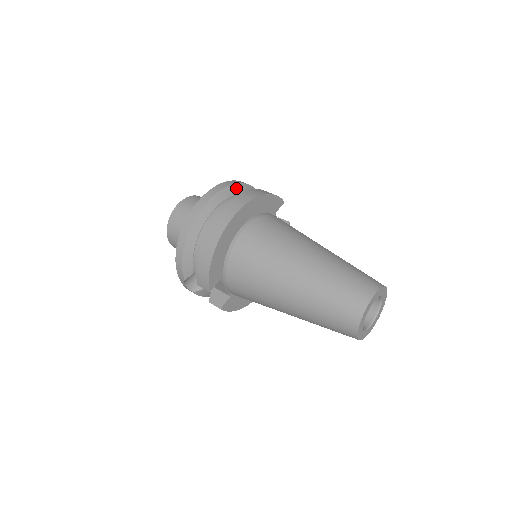
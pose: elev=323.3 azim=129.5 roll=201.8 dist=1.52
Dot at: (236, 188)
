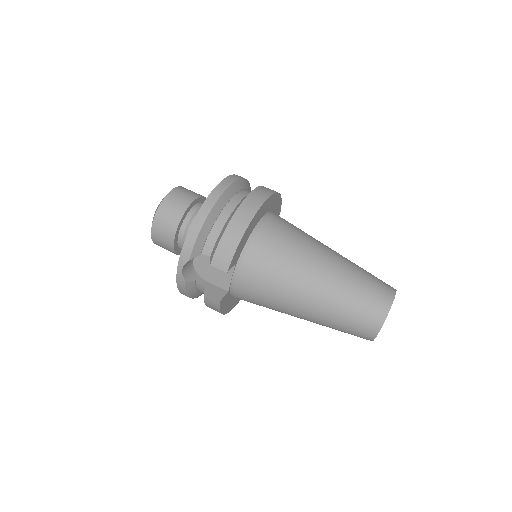
Dot at: (248, 184)
